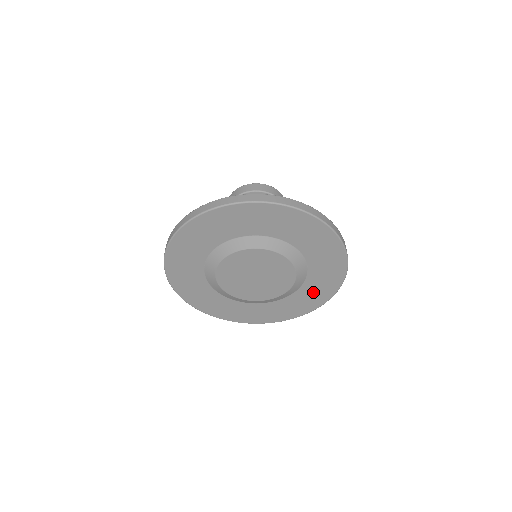
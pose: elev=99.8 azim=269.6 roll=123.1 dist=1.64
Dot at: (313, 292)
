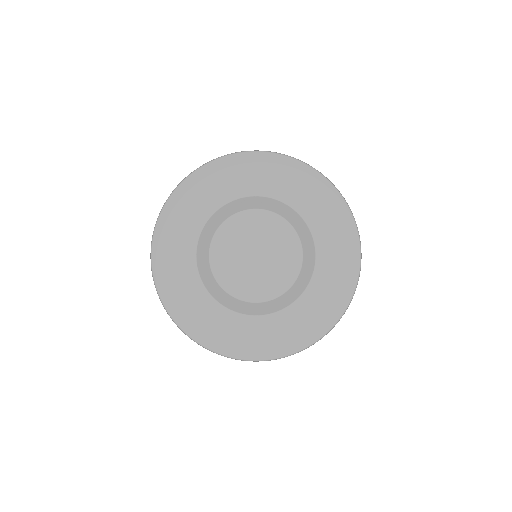
Dot at: (328, 287)
